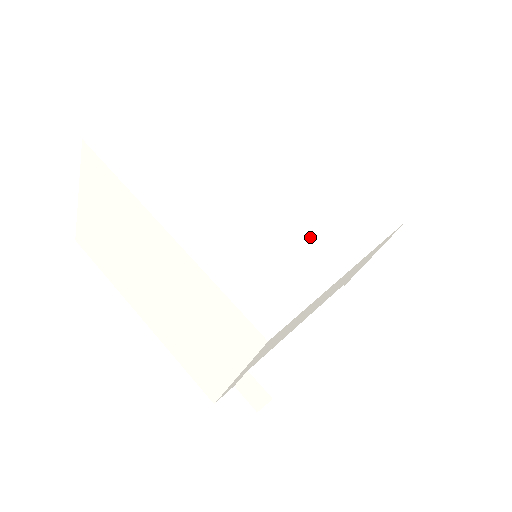
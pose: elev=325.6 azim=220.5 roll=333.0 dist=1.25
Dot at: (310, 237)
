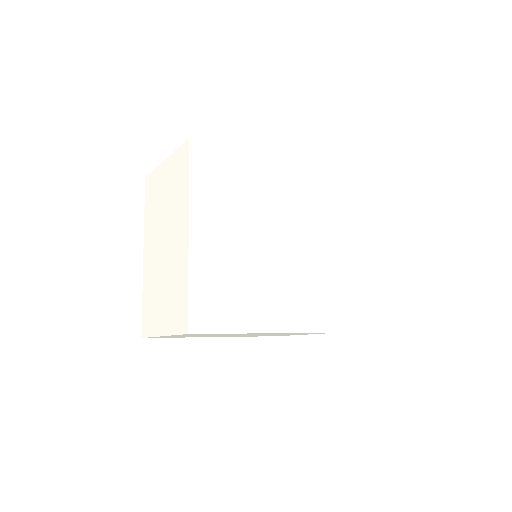
Dot at: (311, 251)
